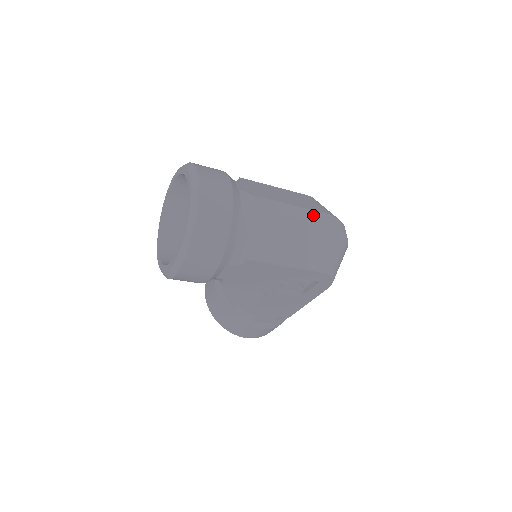
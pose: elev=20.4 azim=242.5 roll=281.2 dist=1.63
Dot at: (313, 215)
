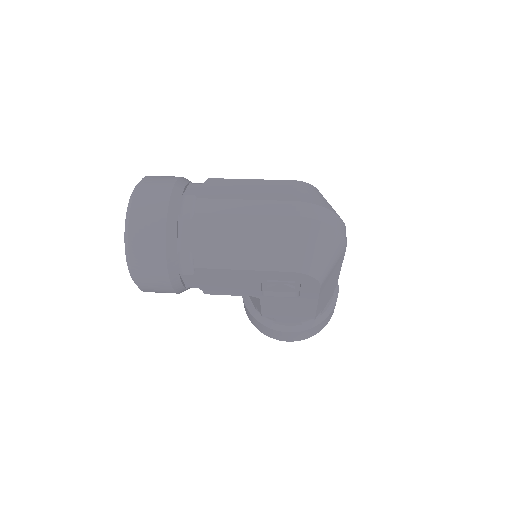
Dot at: (273, 206)
